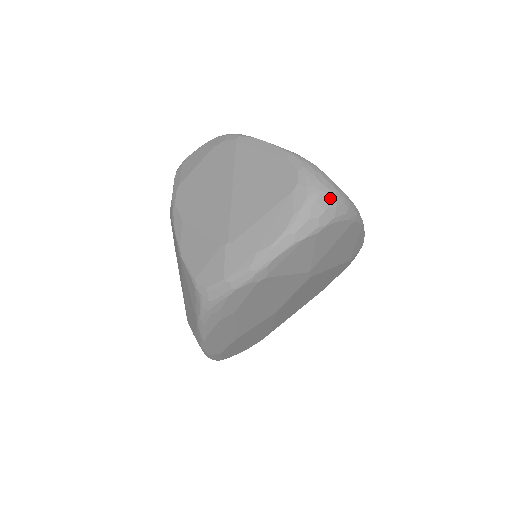
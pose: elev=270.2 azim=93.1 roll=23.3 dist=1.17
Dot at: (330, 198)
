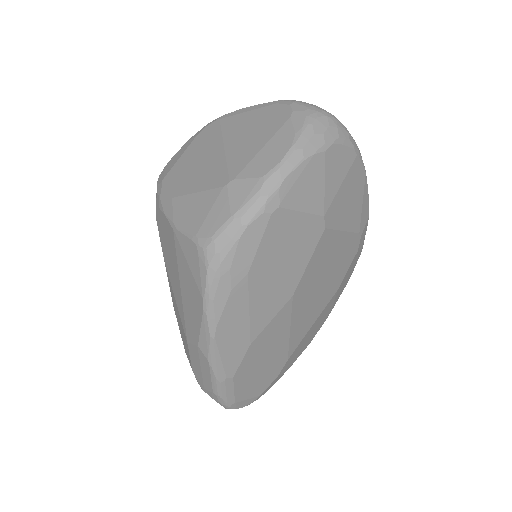
Dot at: (329, 118)
